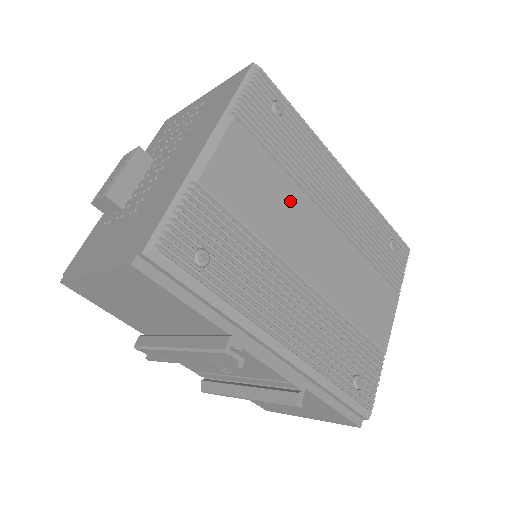
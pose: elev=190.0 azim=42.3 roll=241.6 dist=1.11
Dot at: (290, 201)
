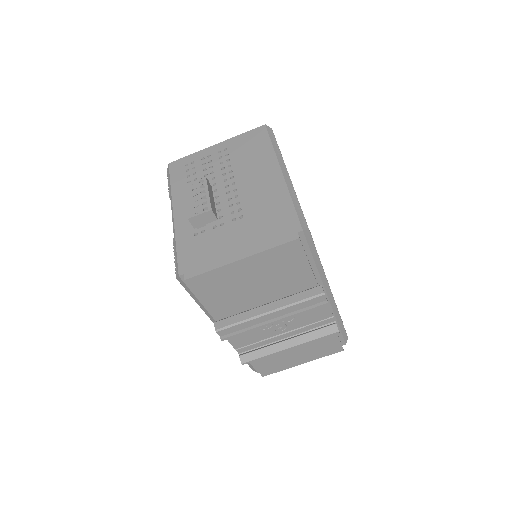
Dot at: occluded
